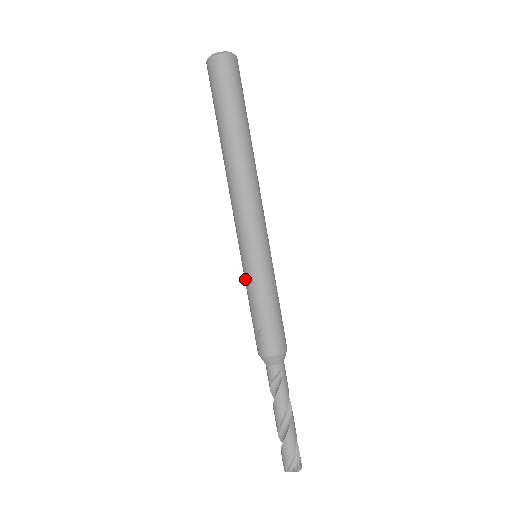
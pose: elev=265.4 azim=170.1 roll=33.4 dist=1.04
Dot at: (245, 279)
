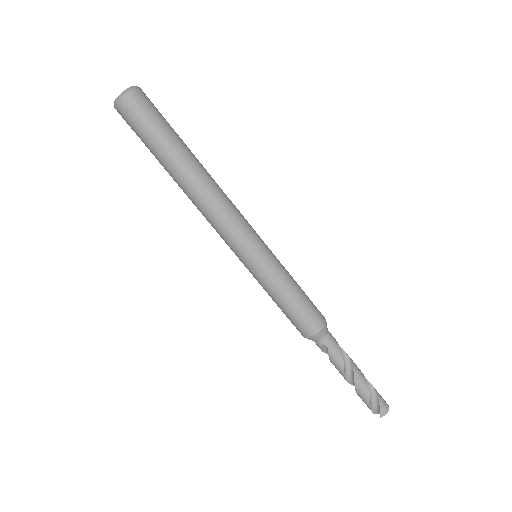
Dot at: occluded
